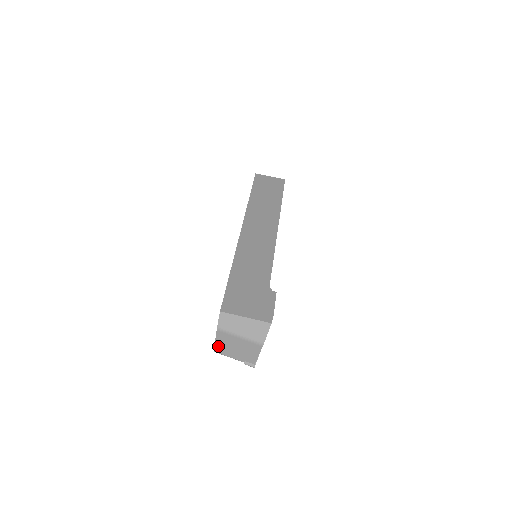
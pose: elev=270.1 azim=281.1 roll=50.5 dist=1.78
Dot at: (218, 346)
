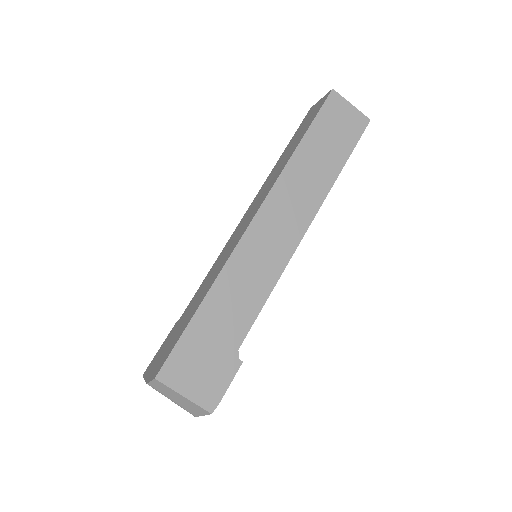
Dot at: occluded
